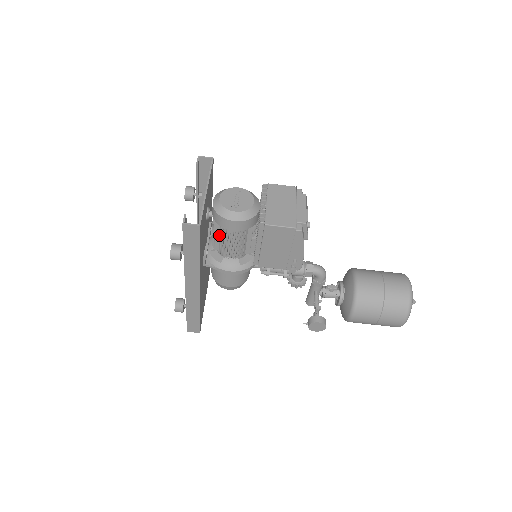
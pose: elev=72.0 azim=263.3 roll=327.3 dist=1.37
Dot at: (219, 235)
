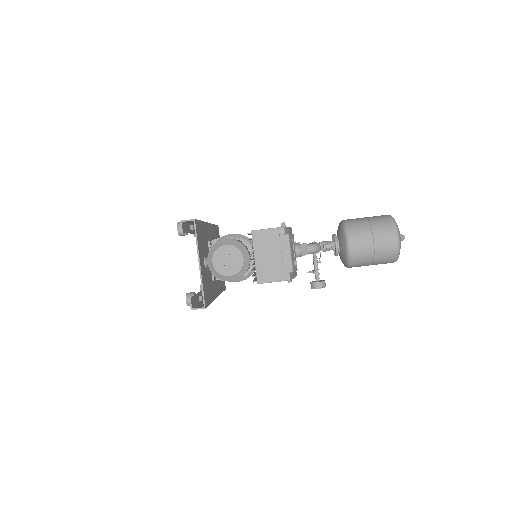
Dot at: occluded
